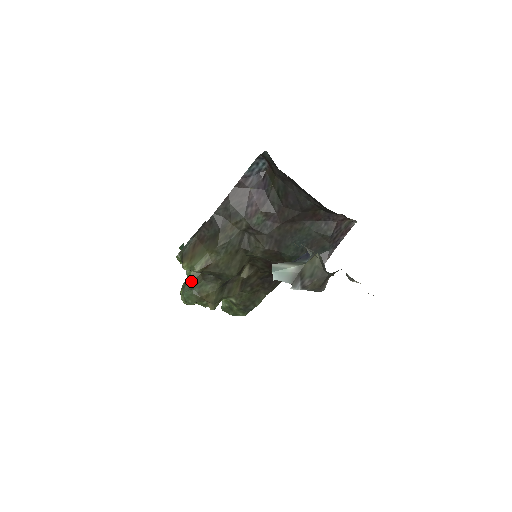
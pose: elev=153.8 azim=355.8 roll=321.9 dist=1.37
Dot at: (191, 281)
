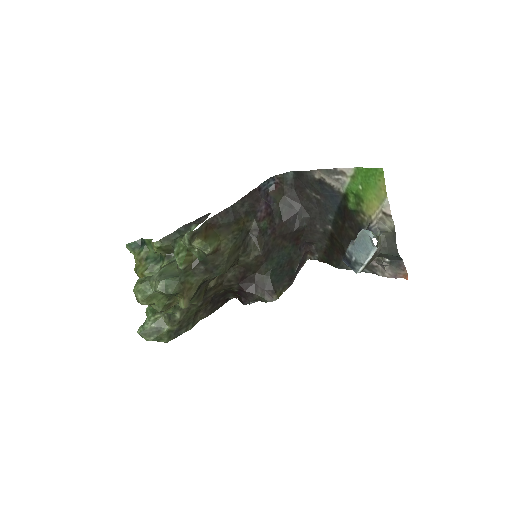
Dot at: (183, 266)
